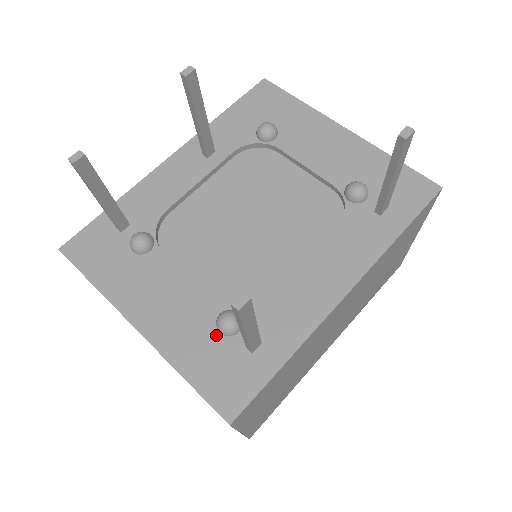
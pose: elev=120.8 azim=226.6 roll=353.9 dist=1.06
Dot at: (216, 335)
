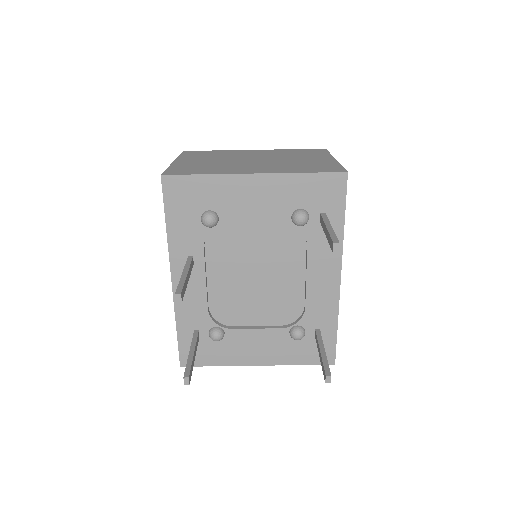
Dot at: (296, 341)
